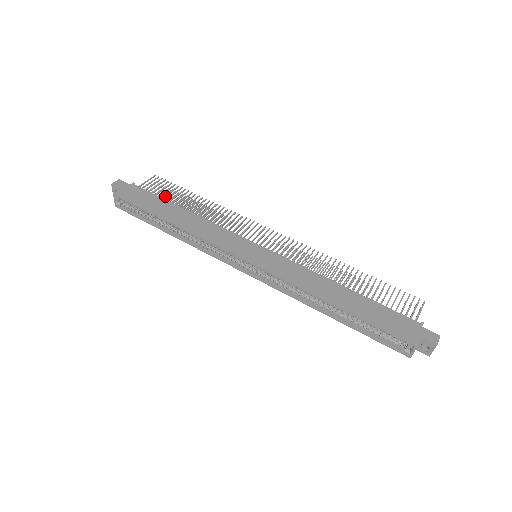
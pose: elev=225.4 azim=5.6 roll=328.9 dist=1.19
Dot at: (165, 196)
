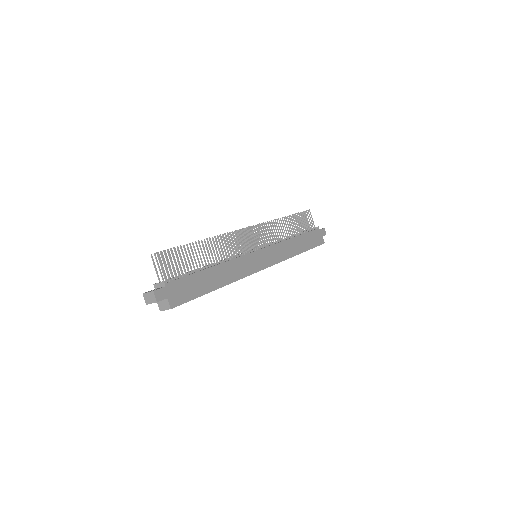
Dot at: (187, 267)
